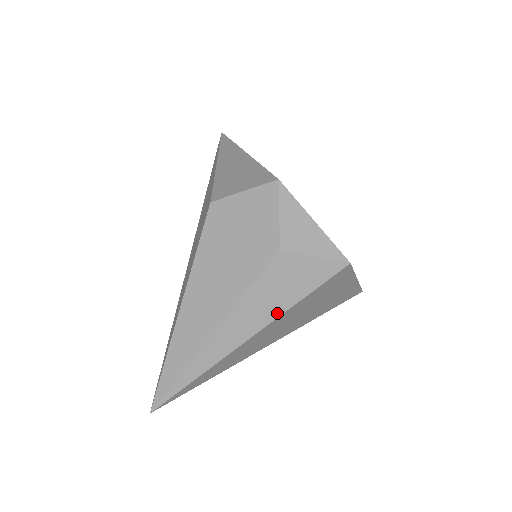
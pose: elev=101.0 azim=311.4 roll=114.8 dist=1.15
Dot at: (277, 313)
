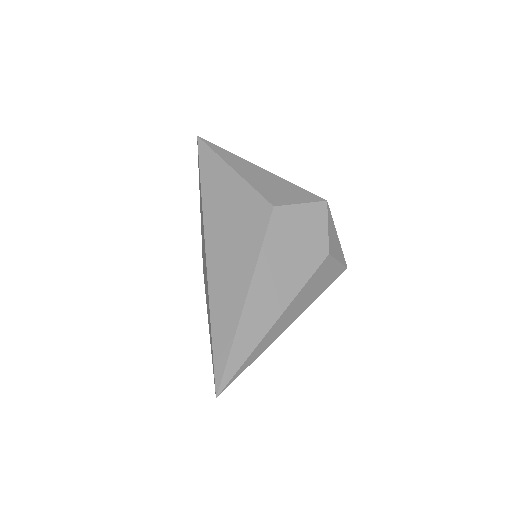
Dot at: (310, 302)
